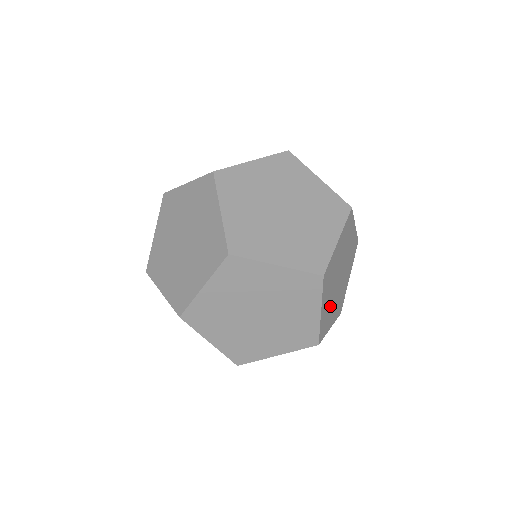
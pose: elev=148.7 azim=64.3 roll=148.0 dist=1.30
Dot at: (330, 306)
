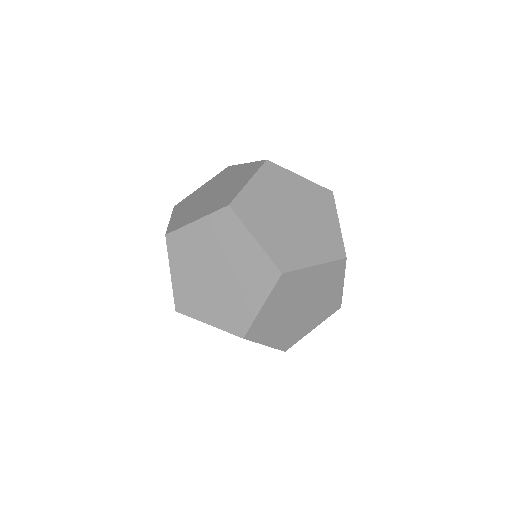
Dot at: occluded
